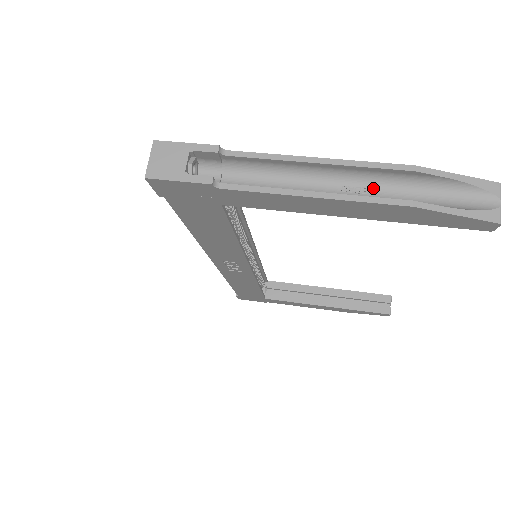
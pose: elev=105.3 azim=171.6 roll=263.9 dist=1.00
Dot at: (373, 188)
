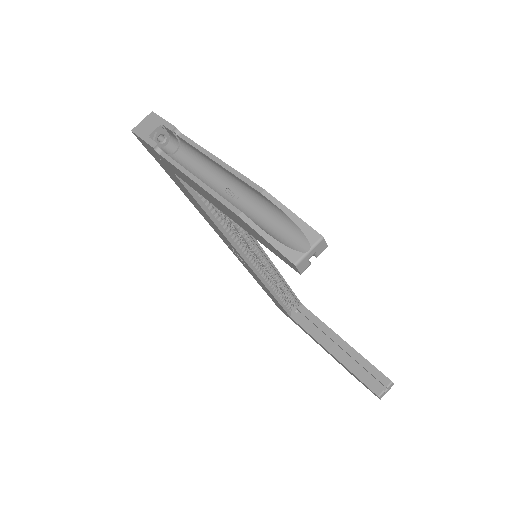
Dot at: (243, 198)
